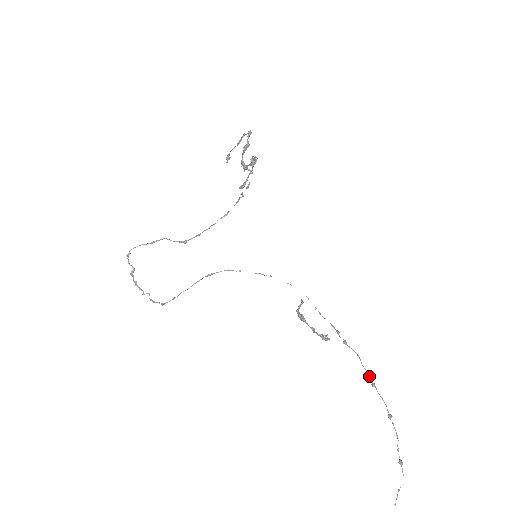
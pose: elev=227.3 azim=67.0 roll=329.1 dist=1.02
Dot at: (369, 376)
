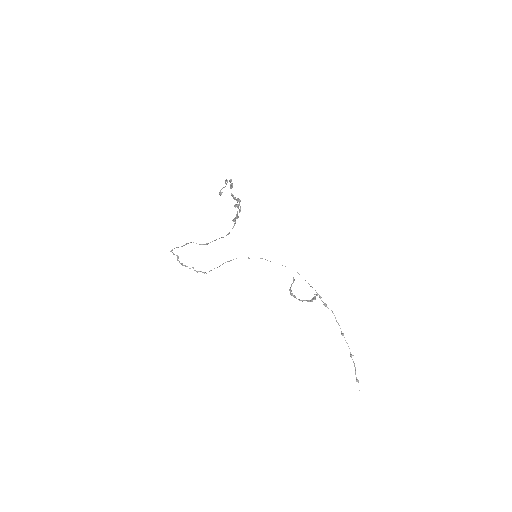
Dot at: (340, 328)
